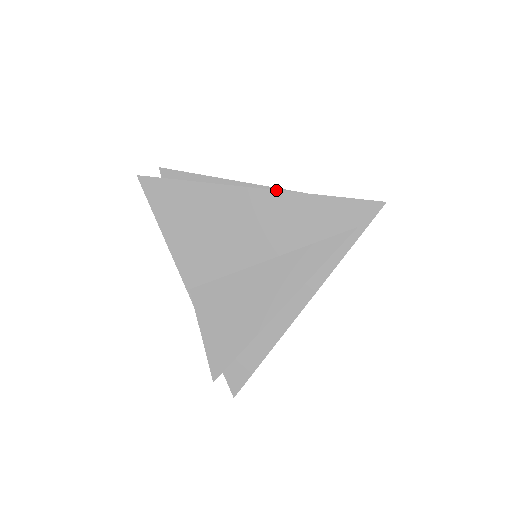
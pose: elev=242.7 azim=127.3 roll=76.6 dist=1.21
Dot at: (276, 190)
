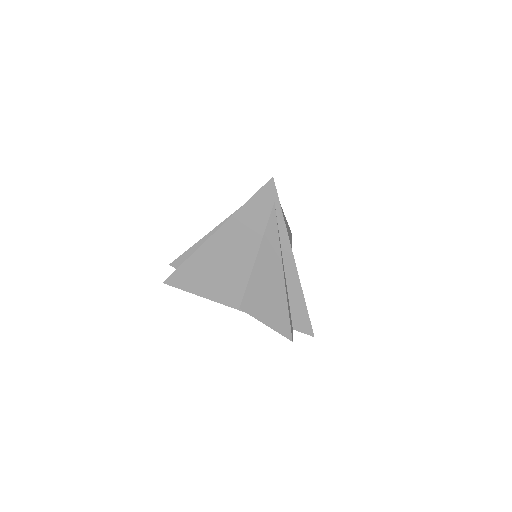
Dot at: (221, 226)
